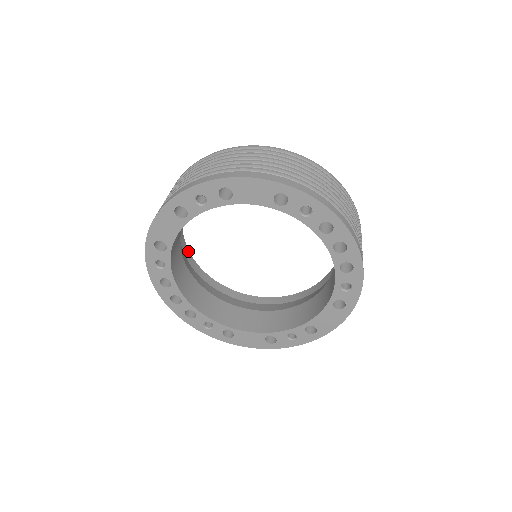
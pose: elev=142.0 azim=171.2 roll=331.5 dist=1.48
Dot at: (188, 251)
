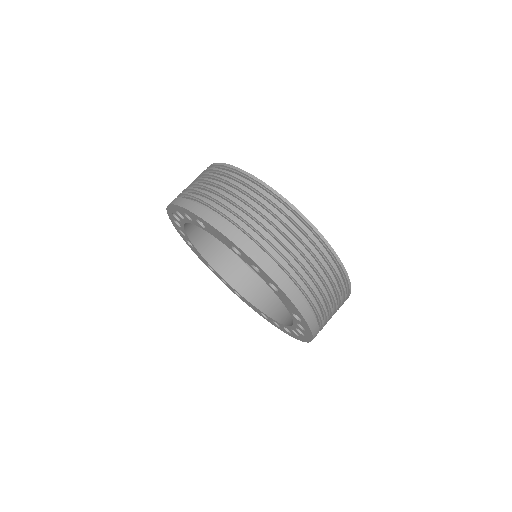
Dot at: occluded
